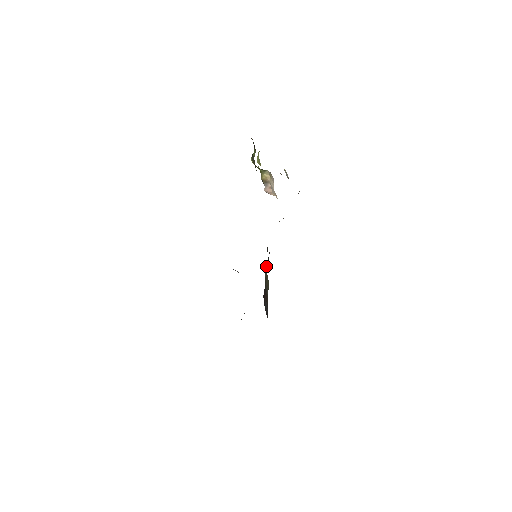
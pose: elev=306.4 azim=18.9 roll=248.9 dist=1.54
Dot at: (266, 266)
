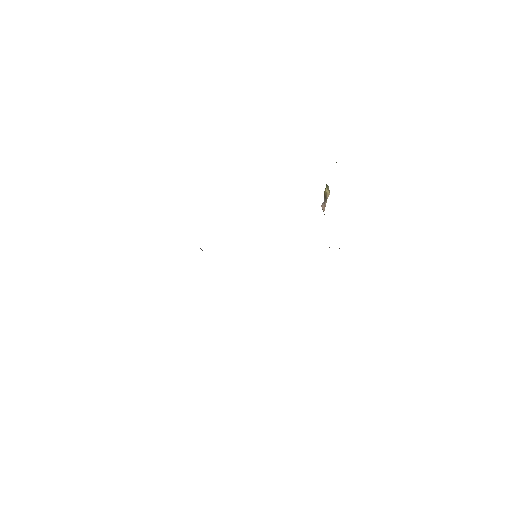
Dot at: occluded
